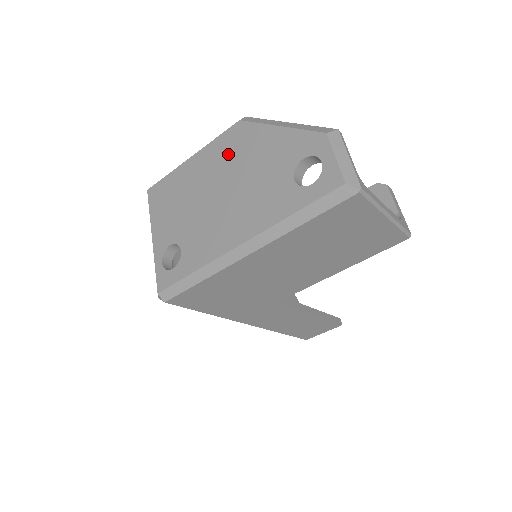
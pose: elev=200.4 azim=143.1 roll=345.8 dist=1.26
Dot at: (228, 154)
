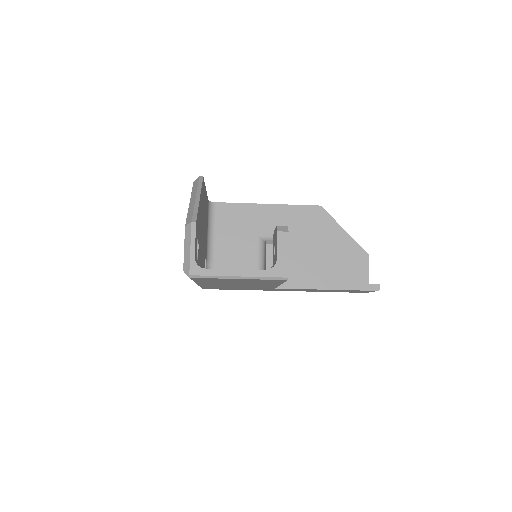
Dot at: occluded
